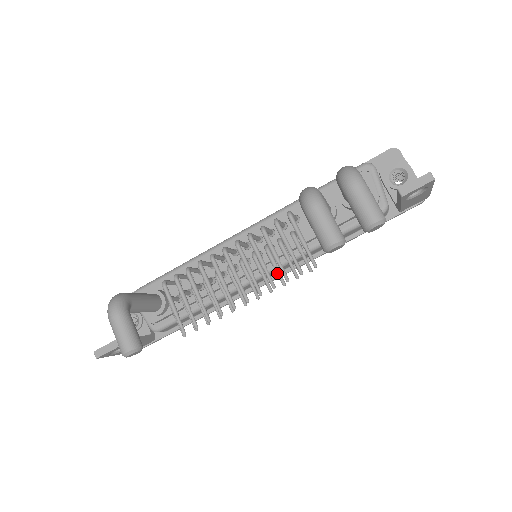
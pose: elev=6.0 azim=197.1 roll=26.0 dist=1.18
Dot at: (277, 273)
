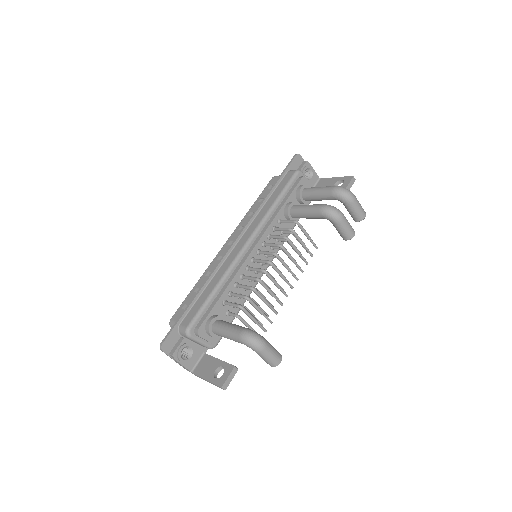
Dot at: occluded
